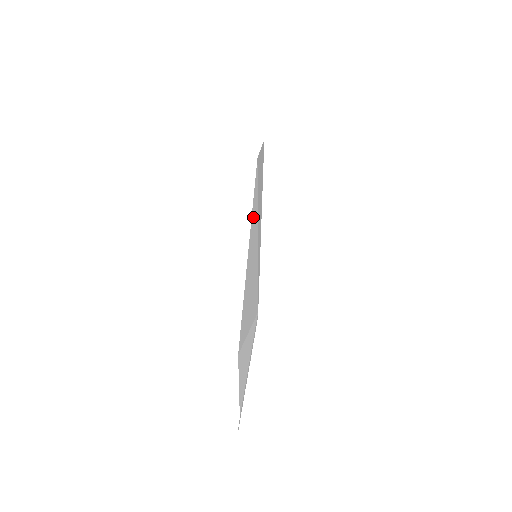
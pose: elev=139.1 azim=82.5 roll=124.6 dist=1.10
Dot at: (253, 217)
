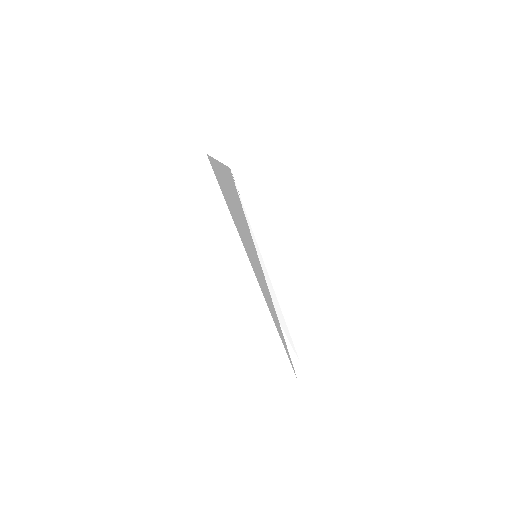
Dot at: occluded
